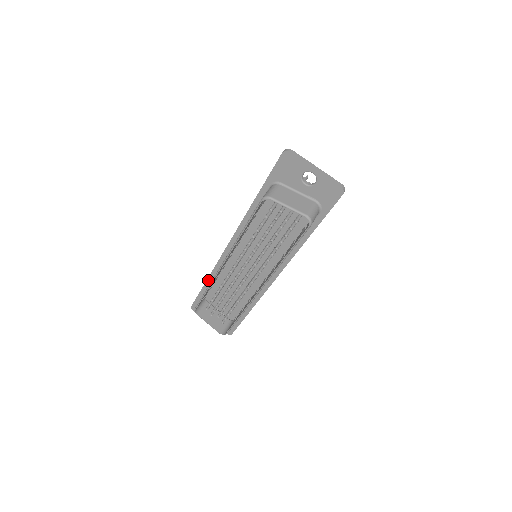
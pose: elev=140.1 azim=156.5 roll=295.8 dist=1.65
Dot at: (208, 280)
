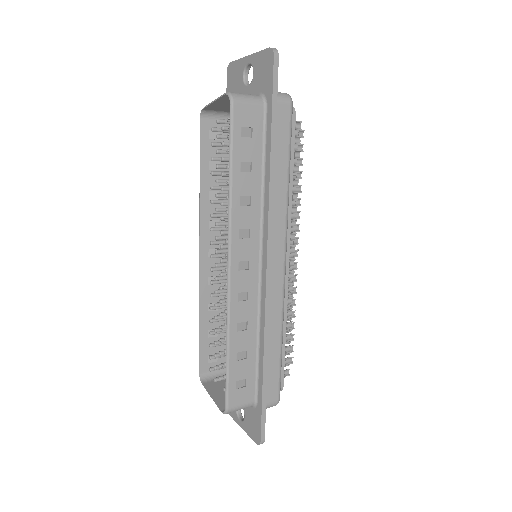
Dot at: occluded
